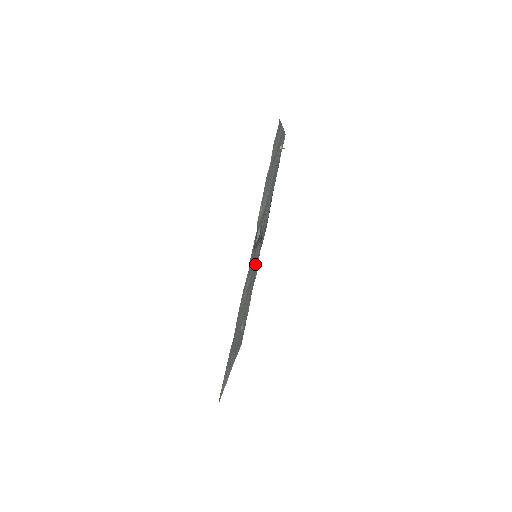
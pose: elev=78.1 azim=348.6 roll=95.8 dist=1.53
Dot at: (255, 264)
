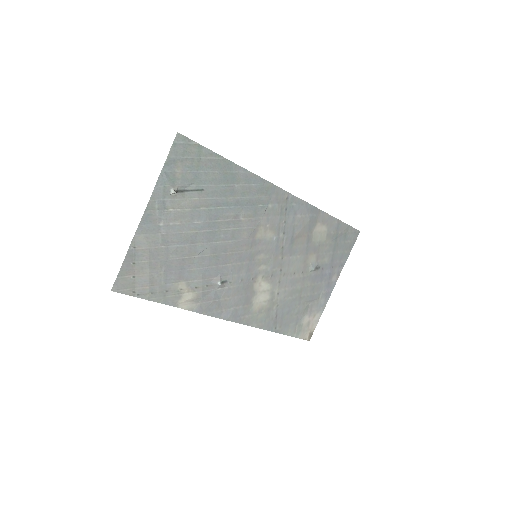
Dot at: (274, 239)
